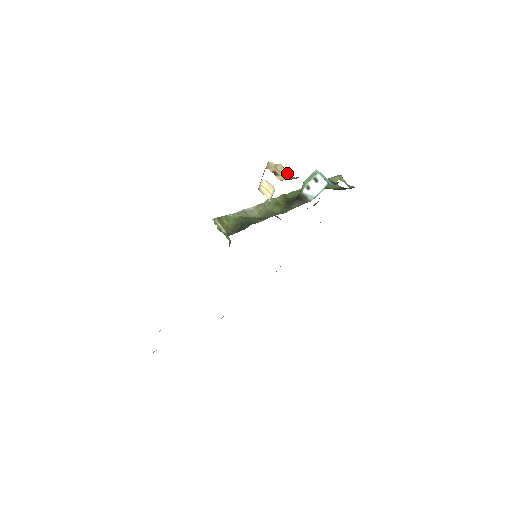
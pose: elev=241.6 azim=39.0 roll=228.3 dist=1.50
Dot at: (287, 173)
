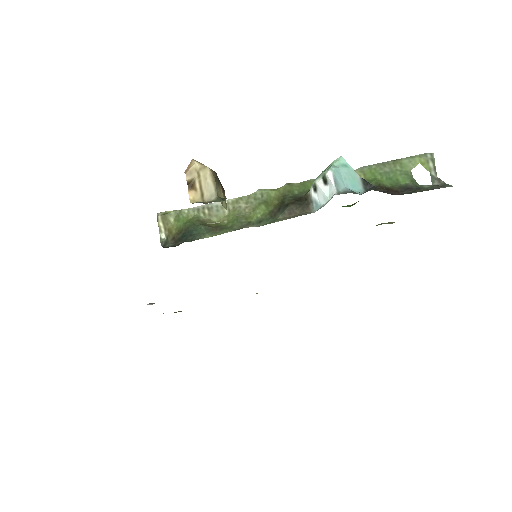
Dot at: (212, 187)
